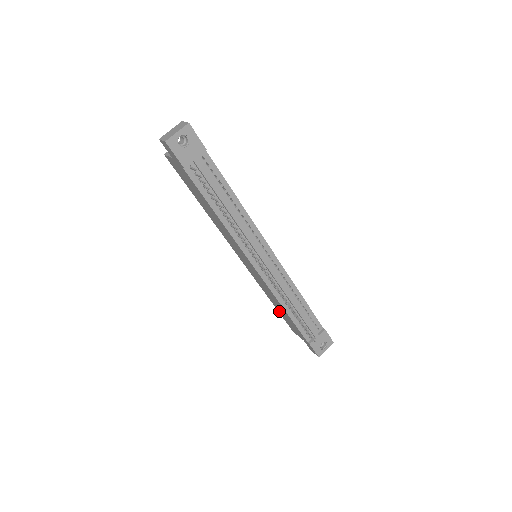
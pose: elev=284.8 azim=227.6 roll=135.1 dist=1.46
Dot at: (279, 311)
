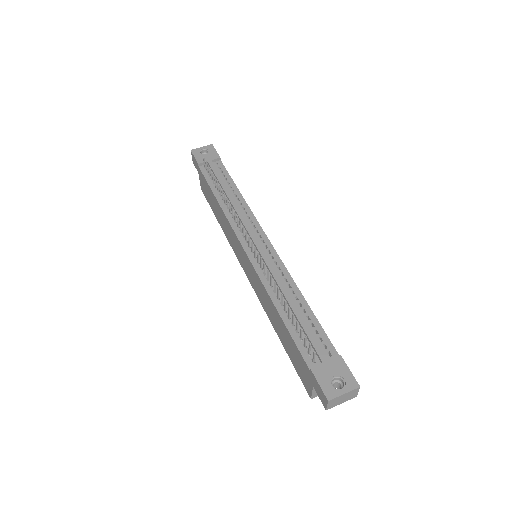
Dot at: (286, 348)
